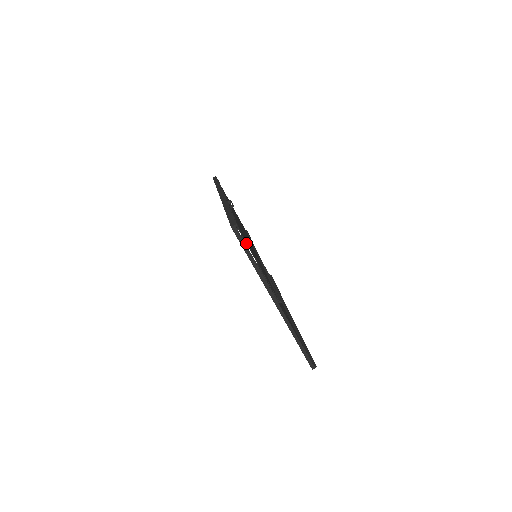
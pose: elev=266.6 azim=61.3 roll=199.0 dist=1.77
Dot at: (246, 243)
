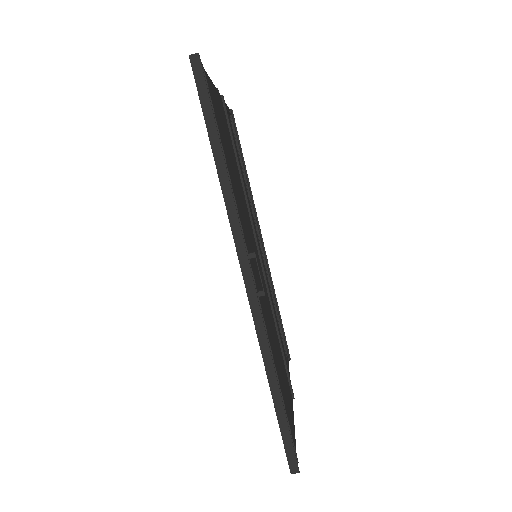
Dot at: occluded
